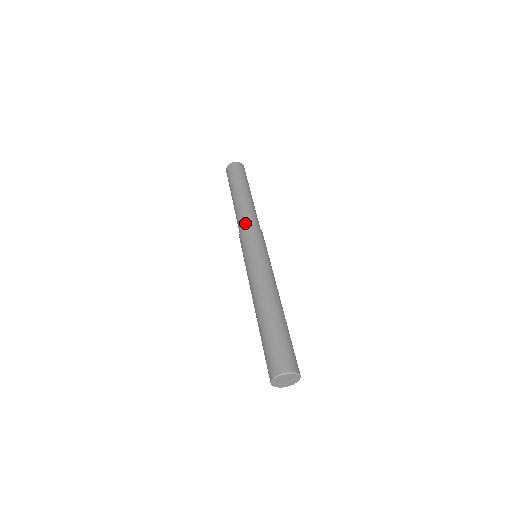
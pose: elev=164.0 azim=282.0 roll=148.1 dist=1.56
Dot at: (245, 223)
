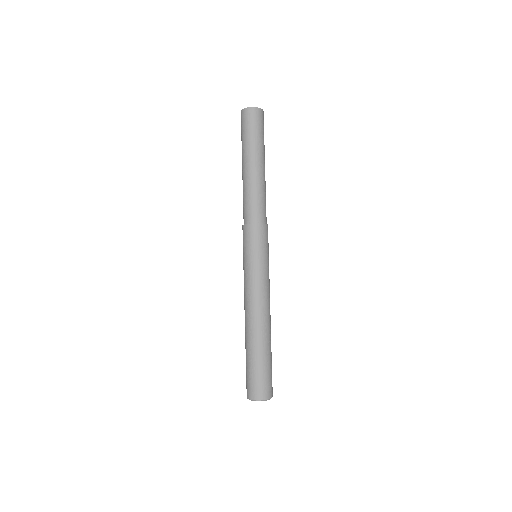
Dot at: (249, 216)
